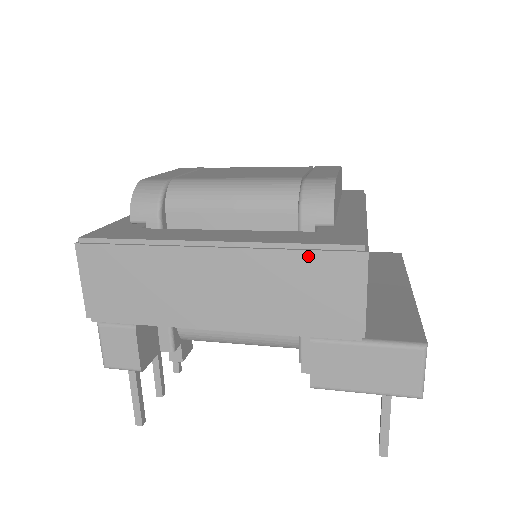
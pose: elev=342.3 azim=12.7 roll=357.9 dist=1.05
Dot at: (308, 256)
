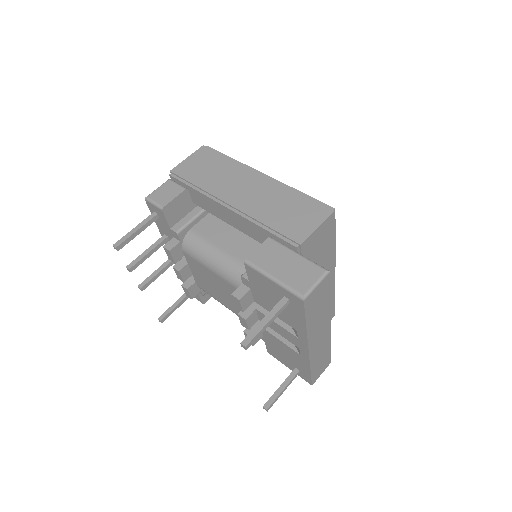
Dot at: (305, 198)
